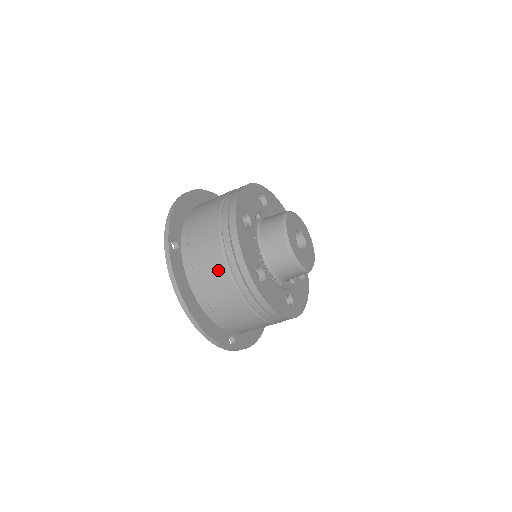
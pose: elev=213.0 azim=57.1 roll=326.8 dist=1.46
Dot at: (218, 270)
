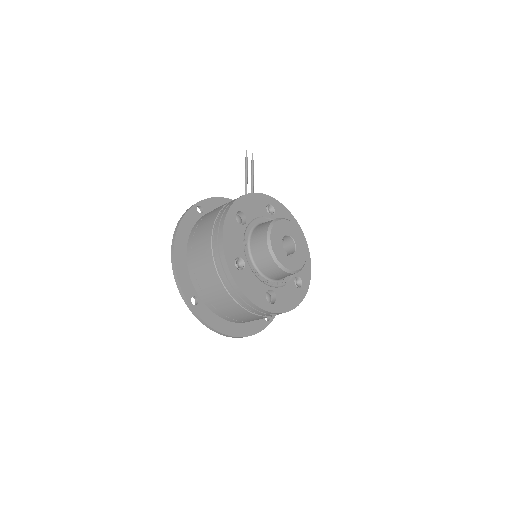
Dot at: (238, 310)
